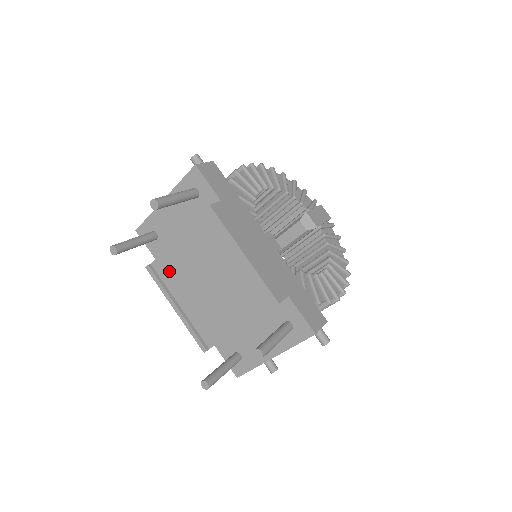
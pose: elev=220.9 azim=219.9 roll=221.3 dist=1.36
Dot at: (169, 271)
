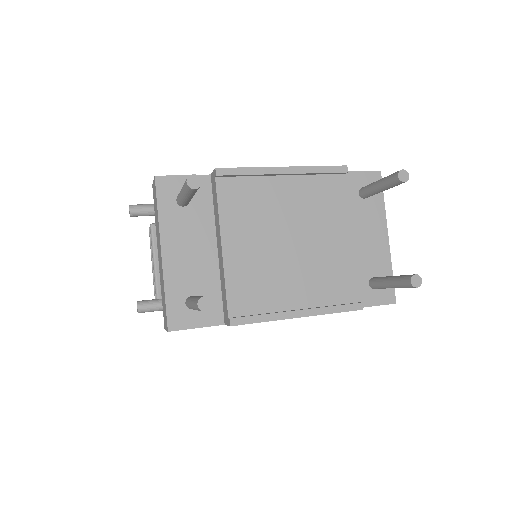
Dot at: (251, 293)
